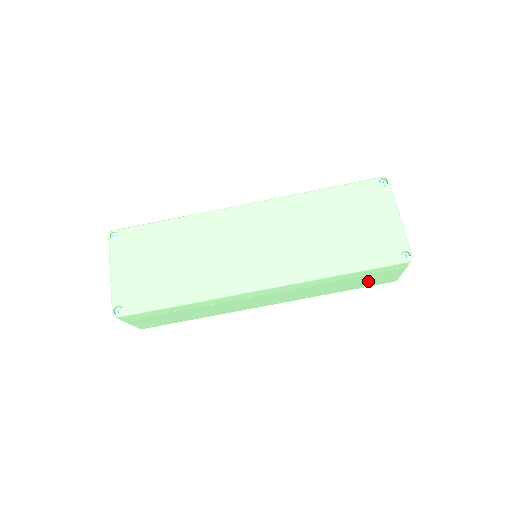
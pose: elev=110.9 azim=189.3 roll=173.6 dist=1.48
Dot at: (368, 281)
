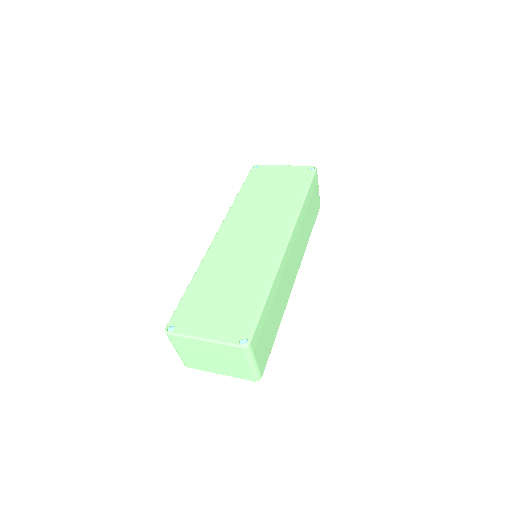
Dot at: (314, 208)
